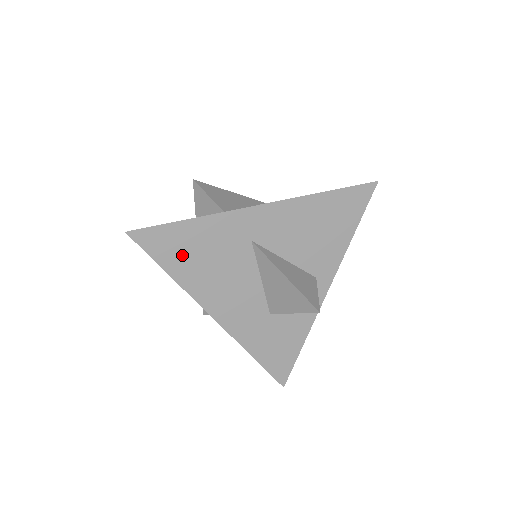
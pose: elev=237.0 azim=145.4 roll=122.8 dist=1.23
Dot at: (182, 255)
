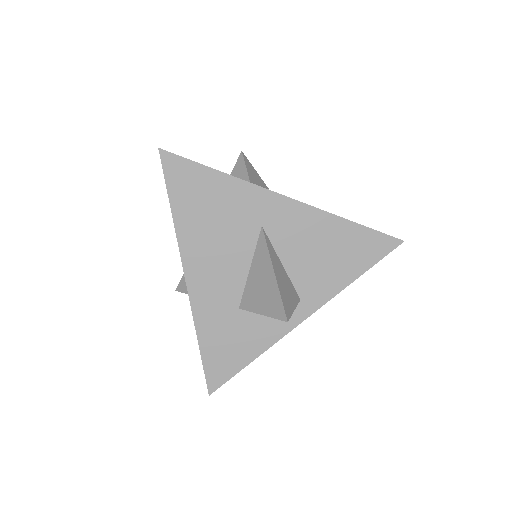
Dot at: (194, 200)
